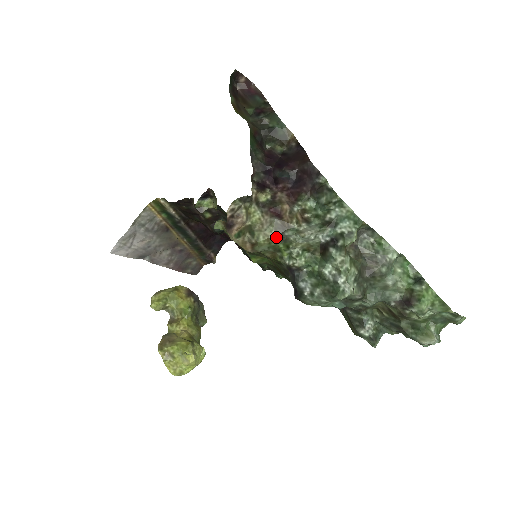
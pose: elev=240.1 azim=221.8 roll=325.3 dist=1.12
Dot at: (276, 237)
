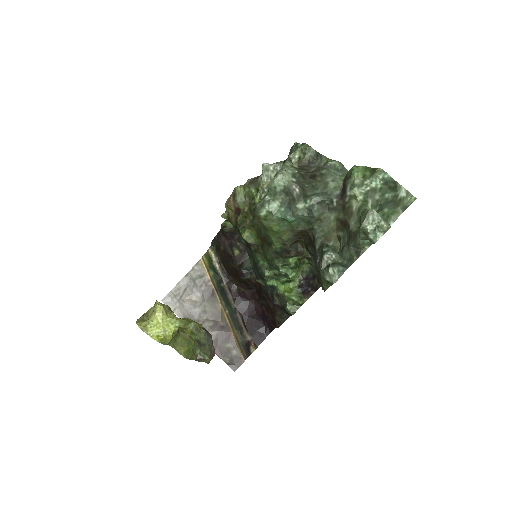
Dot at: (250, 183)
